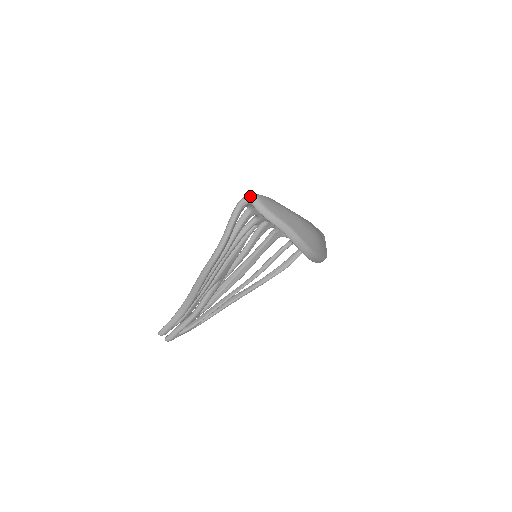
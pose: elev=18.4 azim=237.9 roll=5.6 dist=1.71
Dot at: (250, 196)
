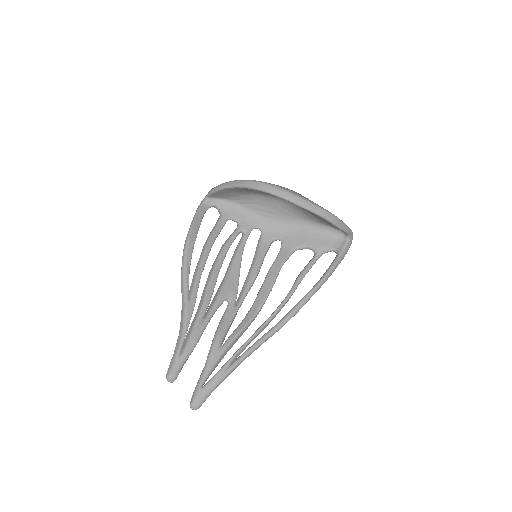
Dot at: occluded
